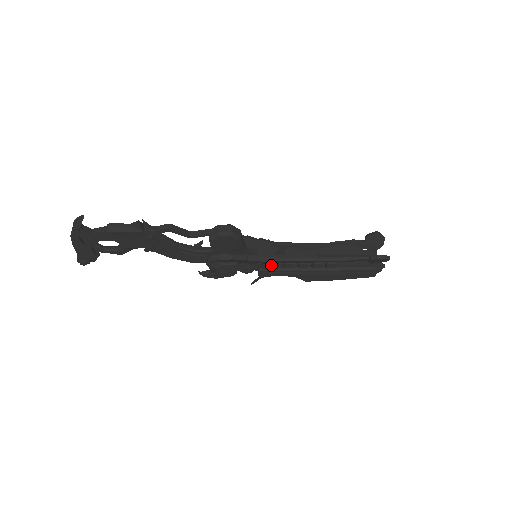
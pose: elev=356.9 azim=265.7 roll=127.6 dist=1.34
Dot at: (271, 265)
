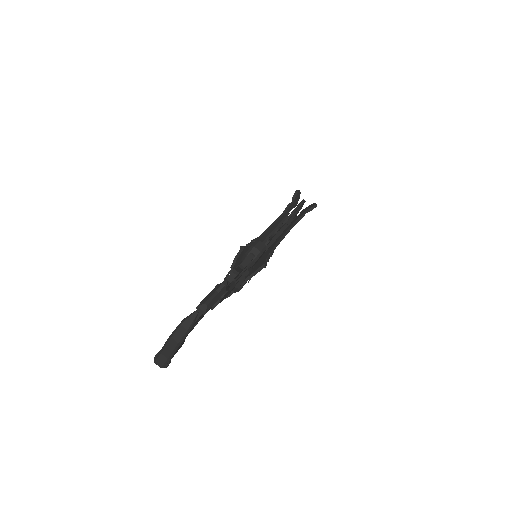
Dot at: occluded
